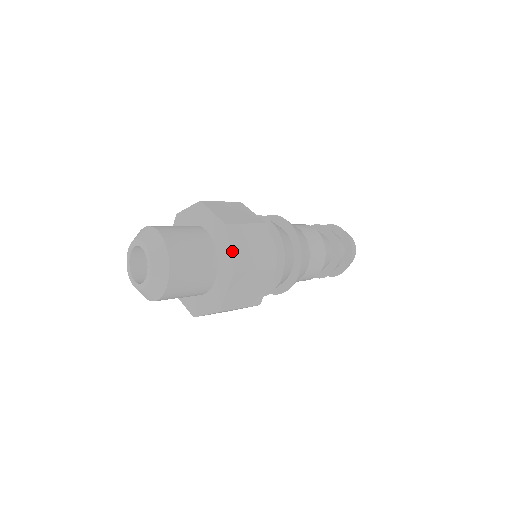
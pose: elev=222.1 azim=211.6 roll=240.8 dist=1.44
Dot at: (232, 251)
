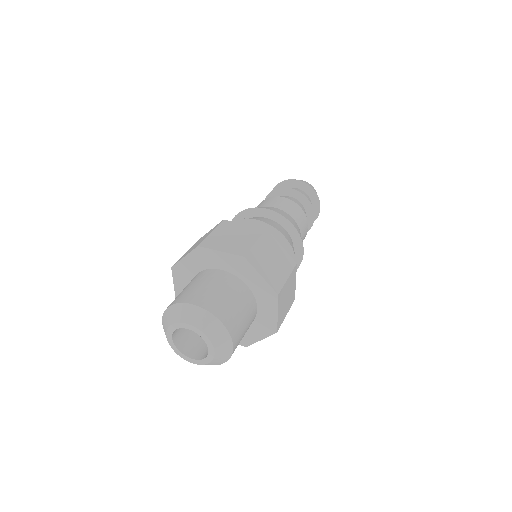
Dot at: (278, 315)
